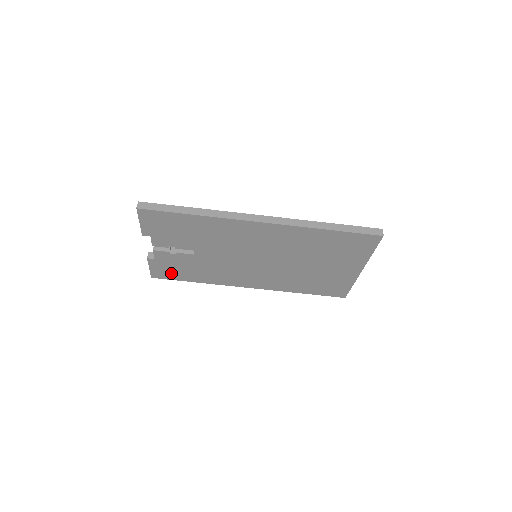
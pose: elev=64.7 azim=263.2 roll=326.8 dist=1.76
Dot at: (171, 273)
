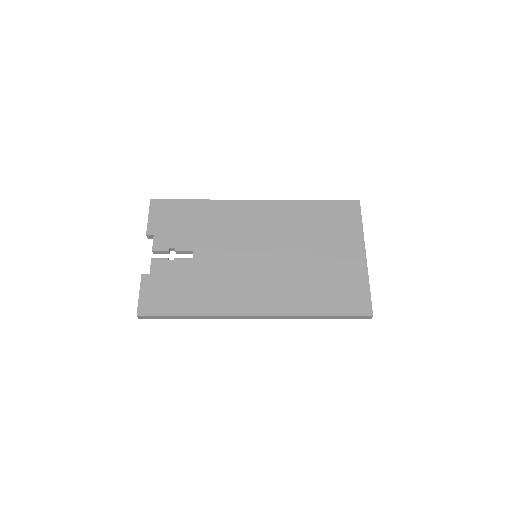
Dot at: occluded
